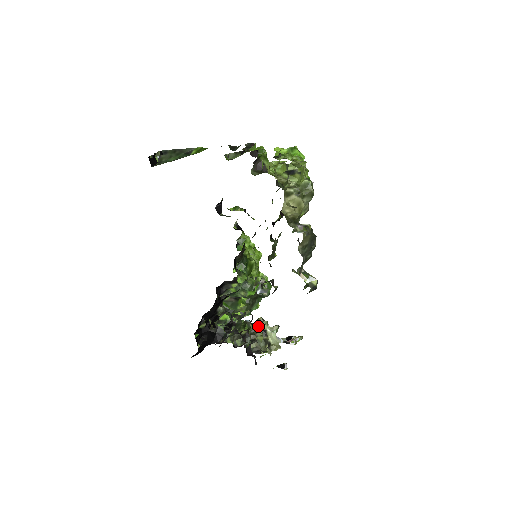
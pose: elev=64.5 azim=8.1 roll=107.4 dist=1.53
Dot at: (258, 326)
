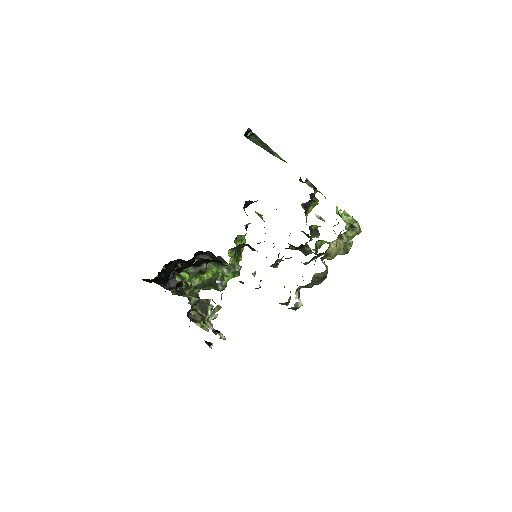
Dot at: (206, 303)
